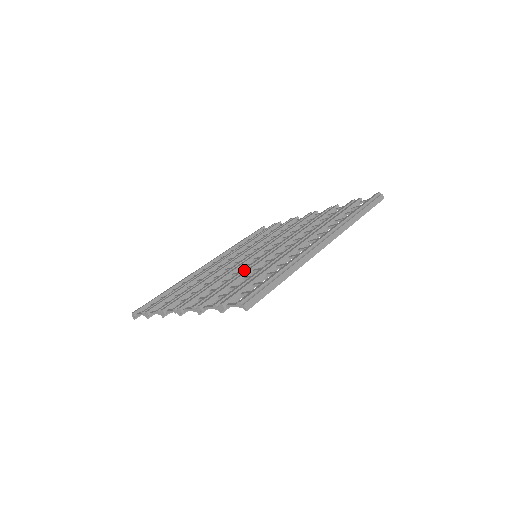
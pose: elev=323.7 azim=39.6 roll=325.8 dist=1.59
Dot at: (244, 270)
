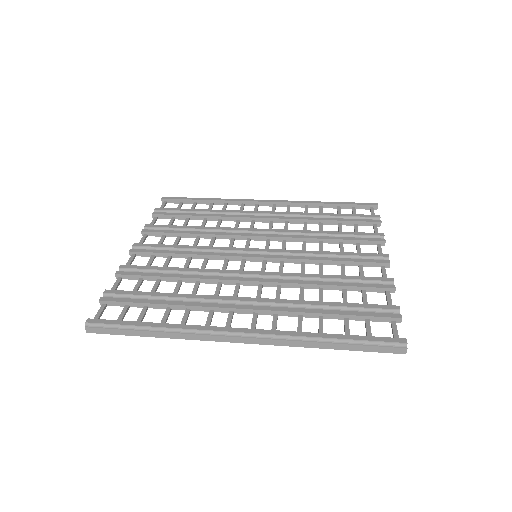
Dot at: (196, 271)
